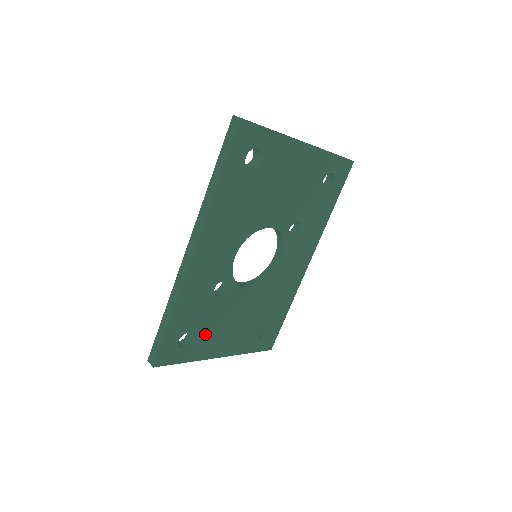
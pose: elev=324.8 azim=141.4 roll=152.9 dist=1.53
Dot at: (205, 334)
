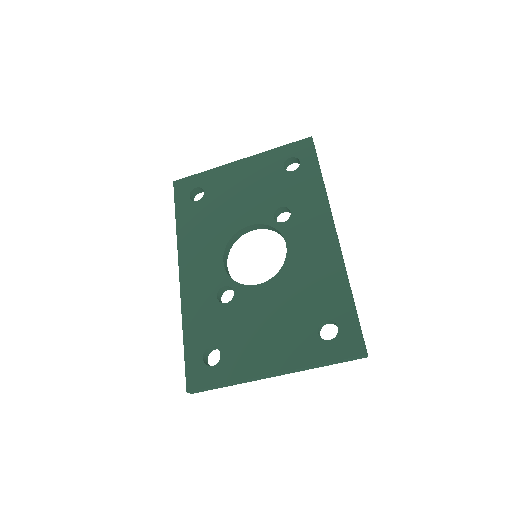
Dot at: (233, 346)
